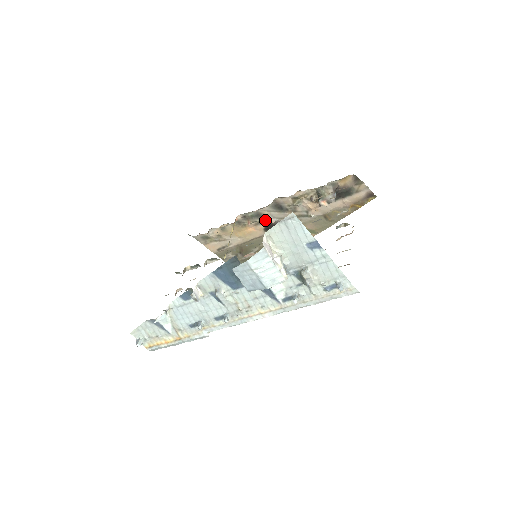
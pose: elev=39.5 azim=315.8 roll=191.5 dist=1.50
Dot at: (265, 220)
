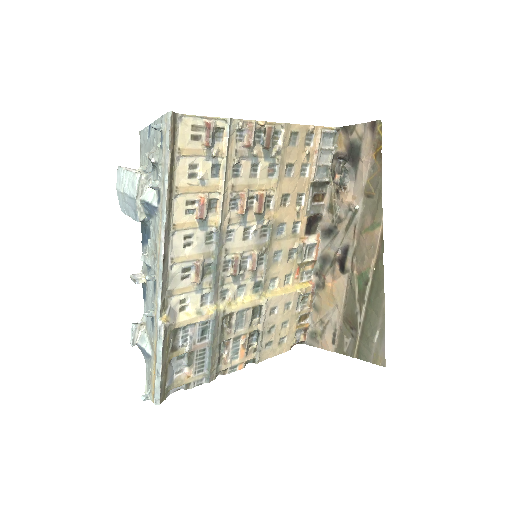
Dot at: (332, 260)
